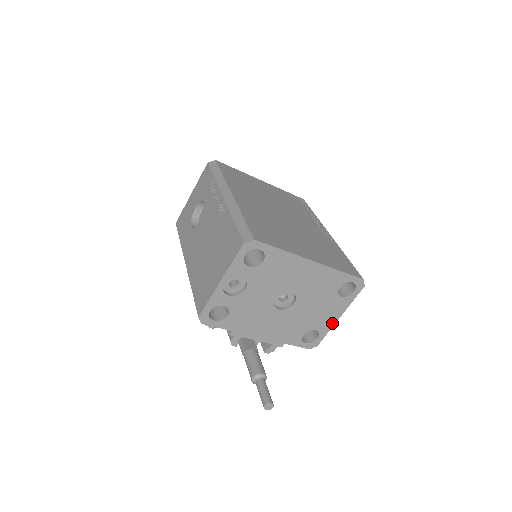
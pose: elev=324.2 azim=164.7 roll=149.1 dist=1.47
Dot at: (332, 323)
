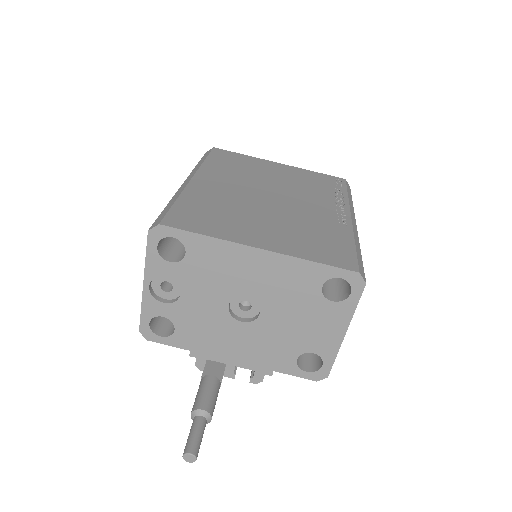
Dot at: (336, 343)
